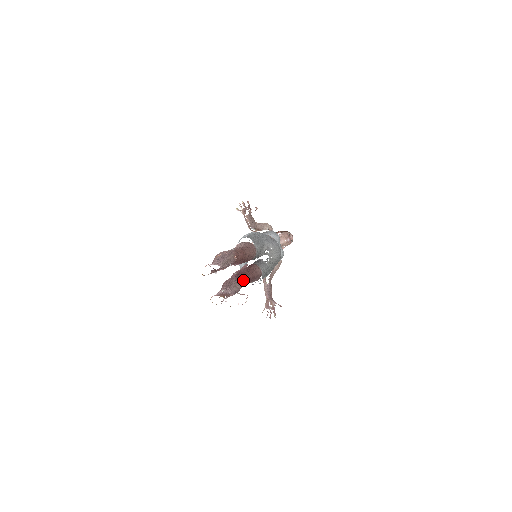
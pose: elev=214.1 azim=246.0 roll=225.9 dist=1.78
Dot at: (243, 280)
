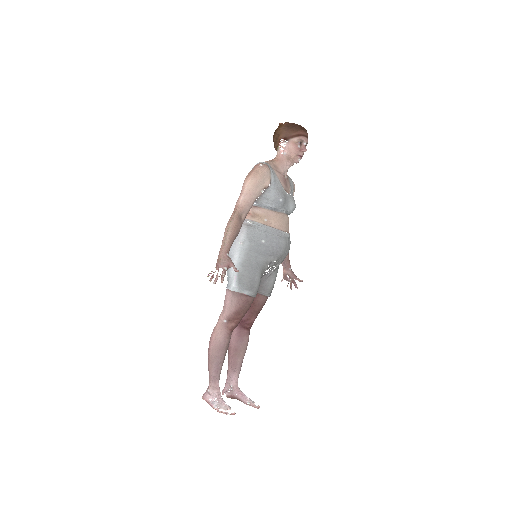
Dot at: (249, 329)
